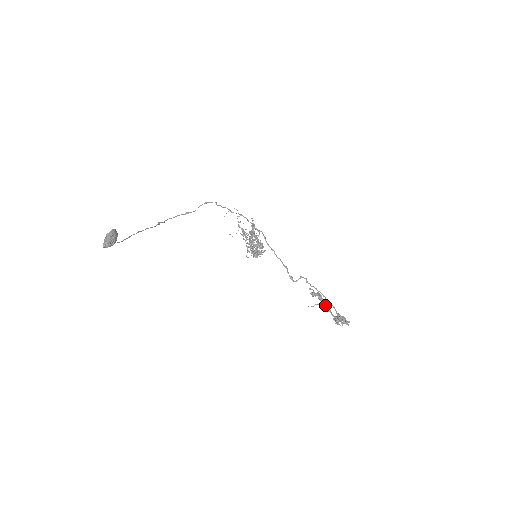
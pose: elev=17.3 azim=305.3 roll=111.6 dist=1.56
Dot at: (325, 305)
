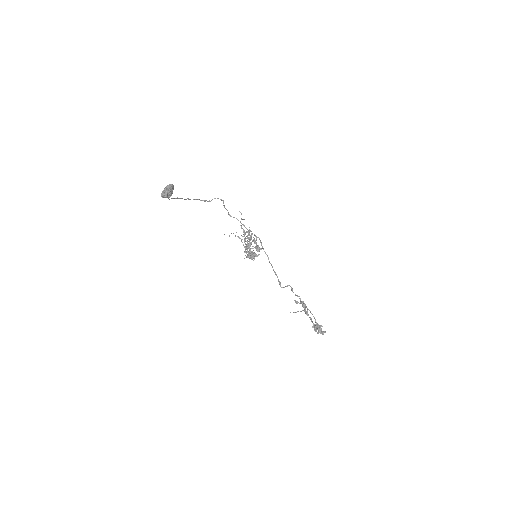
Dot at: (307, 313)
